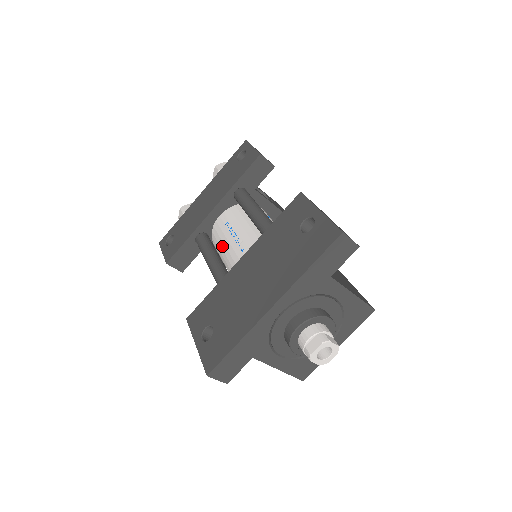
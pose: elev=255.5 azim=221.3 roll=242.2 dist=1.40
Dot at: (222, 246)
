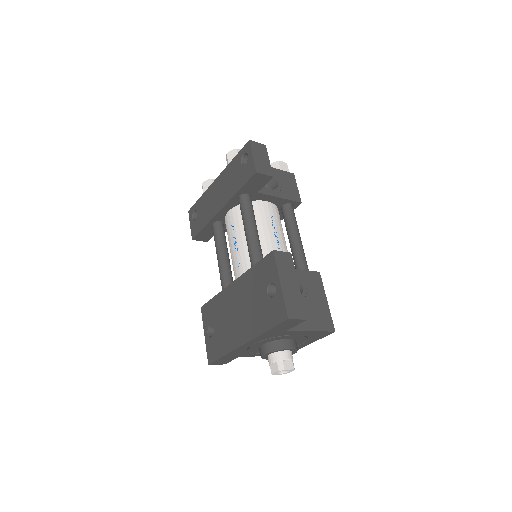
Dot at: (229, 244)
